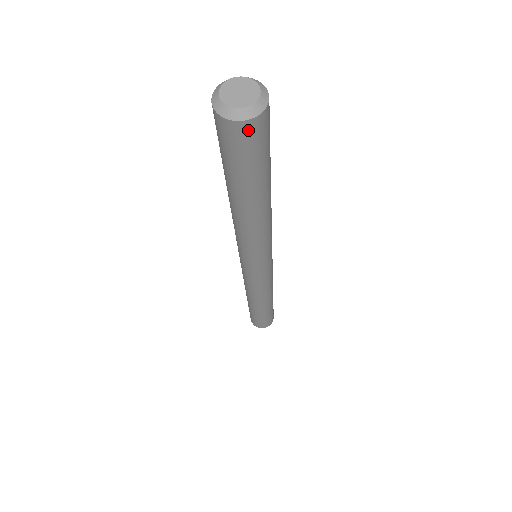
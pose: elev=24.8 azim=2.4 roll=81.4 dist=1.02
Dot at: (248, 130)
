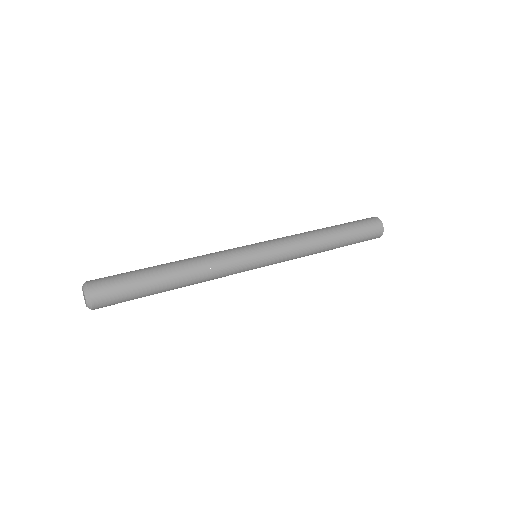
Dot at: (100, 306)
